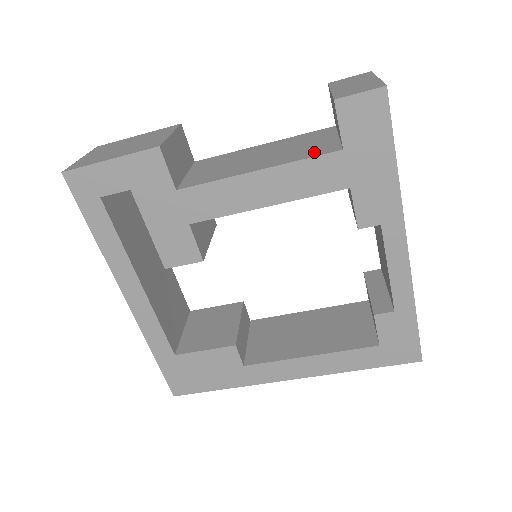
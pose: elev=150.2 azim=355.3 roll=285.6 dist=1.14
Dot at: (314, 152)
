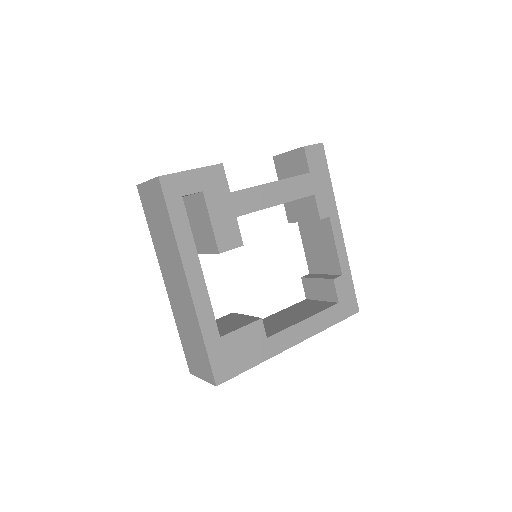
Dot at: occluded
